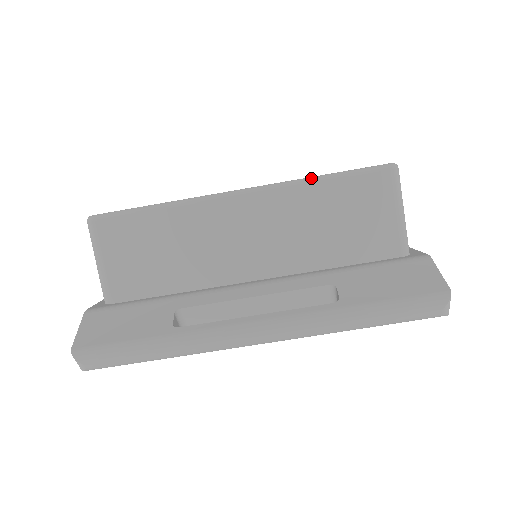
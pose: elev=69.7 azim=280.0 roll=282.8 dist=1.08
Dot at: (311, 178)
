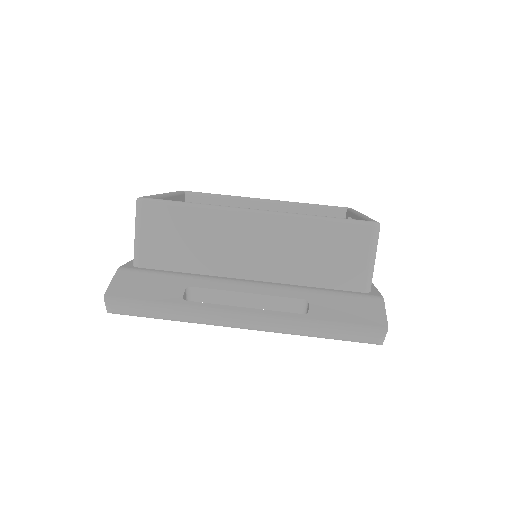
Dot at: (313, 216)
